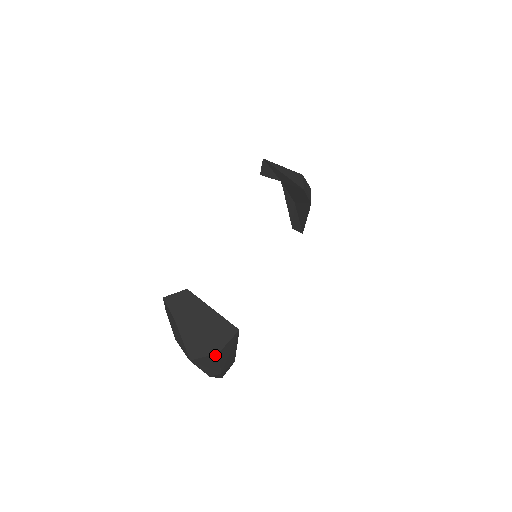
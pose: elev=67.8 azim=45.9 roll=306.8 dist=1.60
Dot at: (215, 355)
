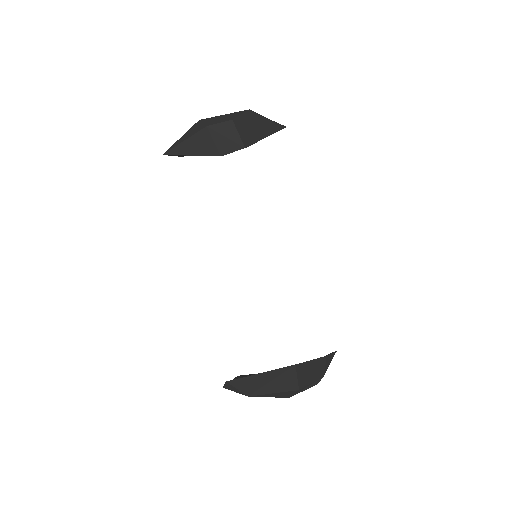
Dot at: (299, 390)
